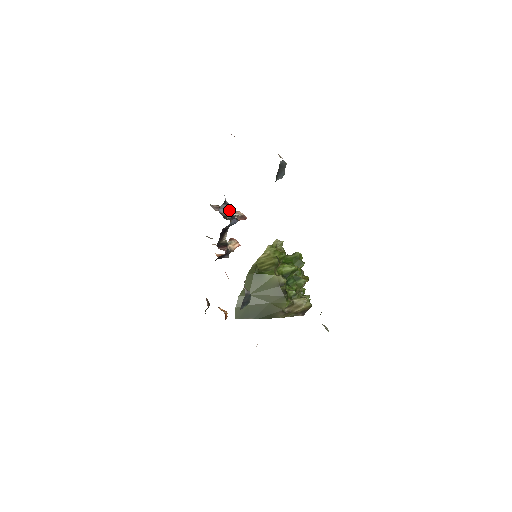
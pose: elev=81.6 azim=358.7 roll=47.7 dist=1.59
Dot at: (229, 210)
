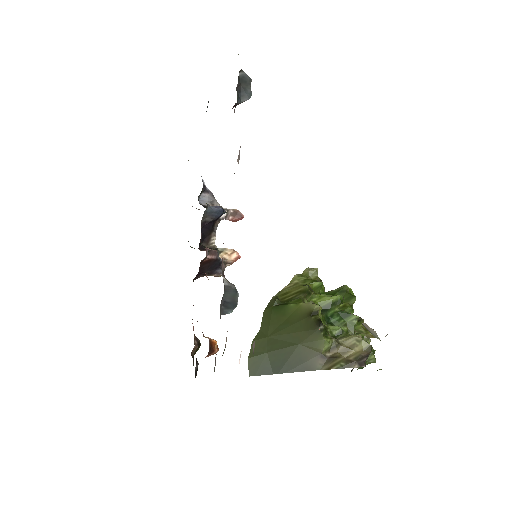
Dot at: (213, 201)
